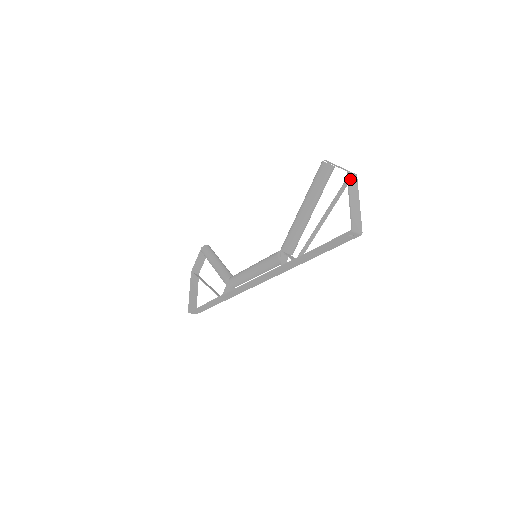
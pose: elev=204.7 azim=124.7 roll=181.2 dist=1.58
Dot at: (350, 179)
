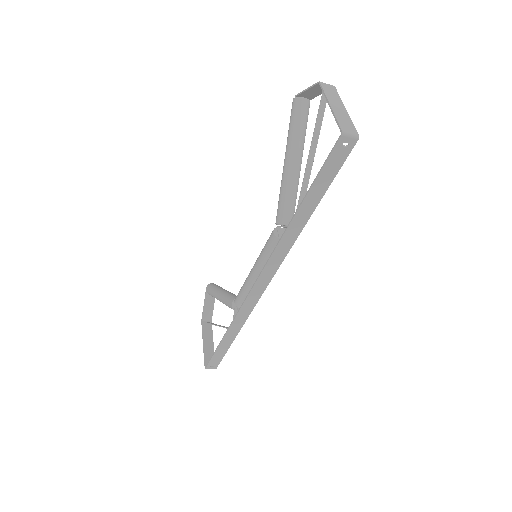
Dot at: (325, 88)
